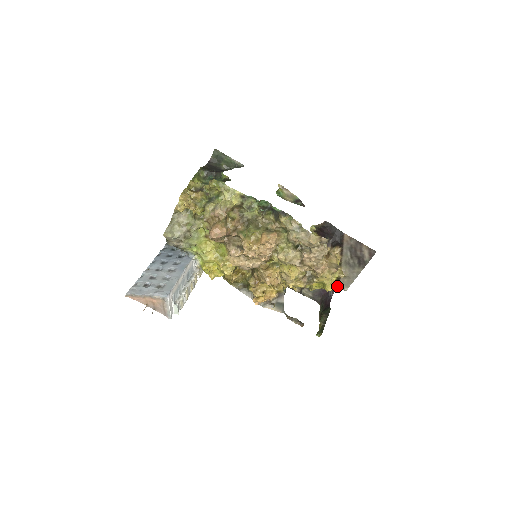
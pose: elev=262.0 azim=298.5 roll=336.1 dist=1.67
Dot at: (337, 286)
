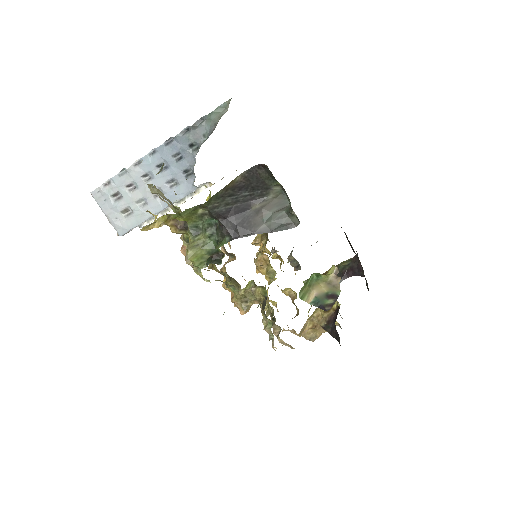
Dot at: occluded
